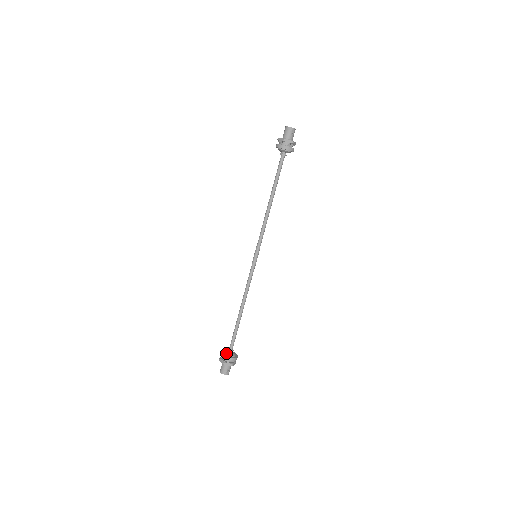
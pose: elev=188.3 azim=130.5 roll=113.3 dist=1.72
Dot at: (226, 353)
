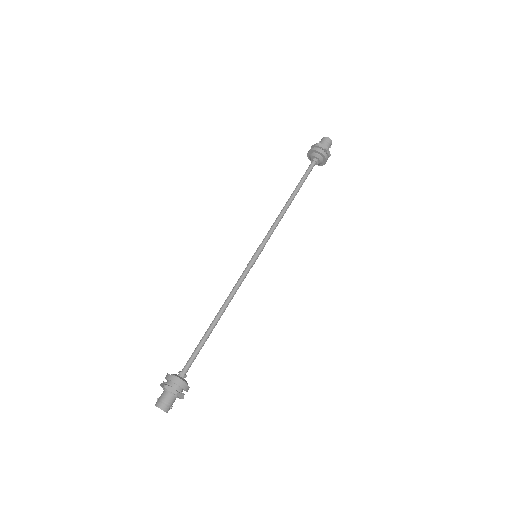
Dot at: (181, 377)
